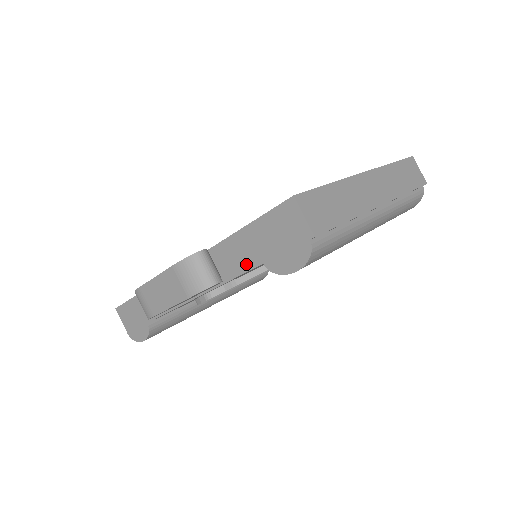
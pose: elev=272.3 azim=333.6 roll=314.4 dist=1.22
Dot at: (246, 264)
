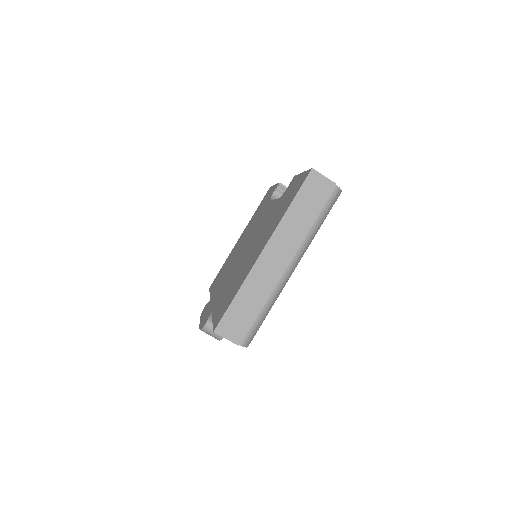
Dot at: occluded
